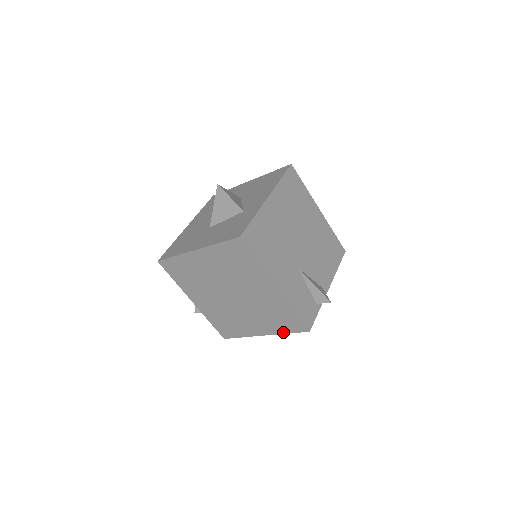
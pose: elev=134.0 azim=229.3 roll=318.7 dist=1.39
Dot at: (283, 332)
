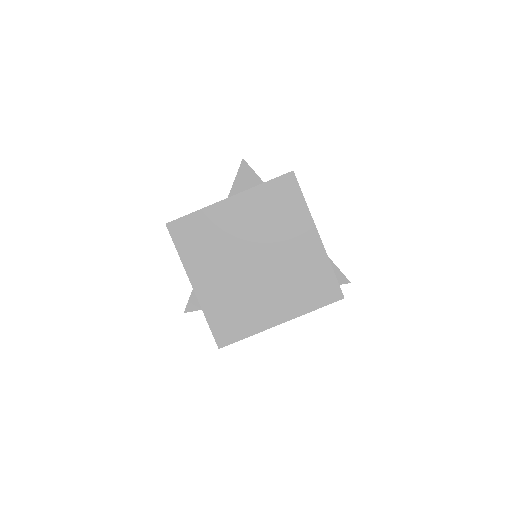
Dot at: (310, 309)
